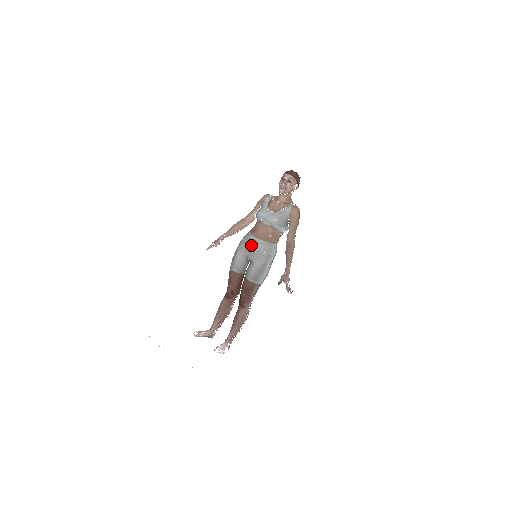
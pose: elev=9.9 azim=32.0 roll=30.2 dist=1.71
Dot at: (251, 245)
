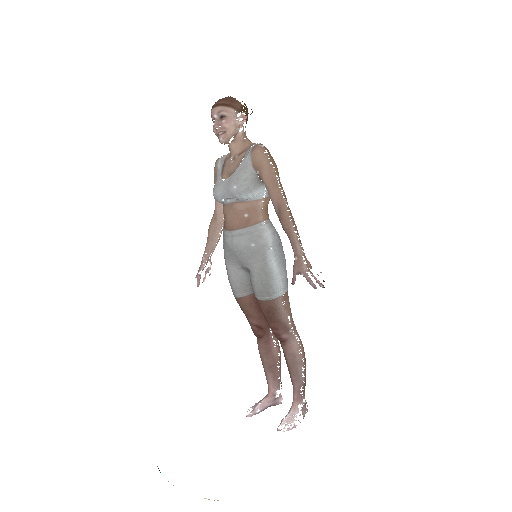
Dot at: (230, 247)
